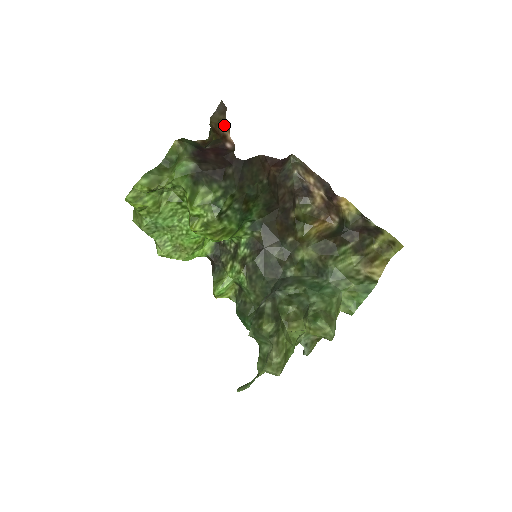
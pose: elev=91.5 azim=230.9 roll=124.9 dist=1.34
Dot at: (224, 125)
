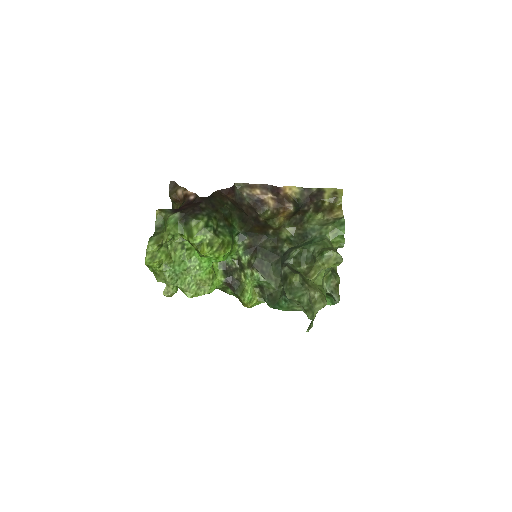
Dot at: (181, 190)
